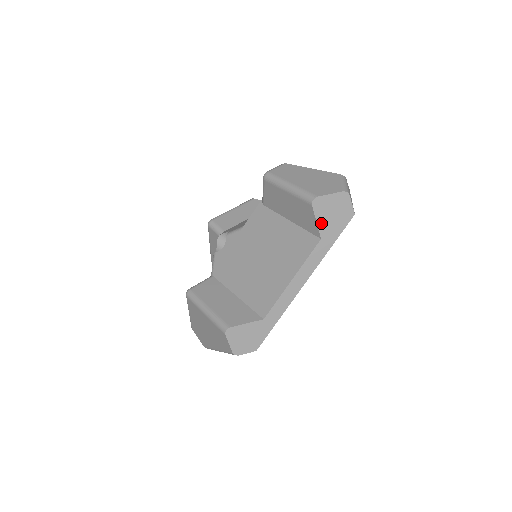
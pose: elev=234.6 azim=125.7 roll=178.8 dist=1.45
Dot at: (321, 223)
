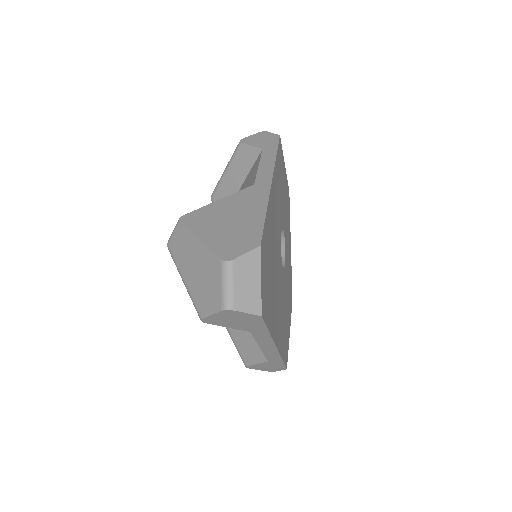
Dot at: (234, 327)
